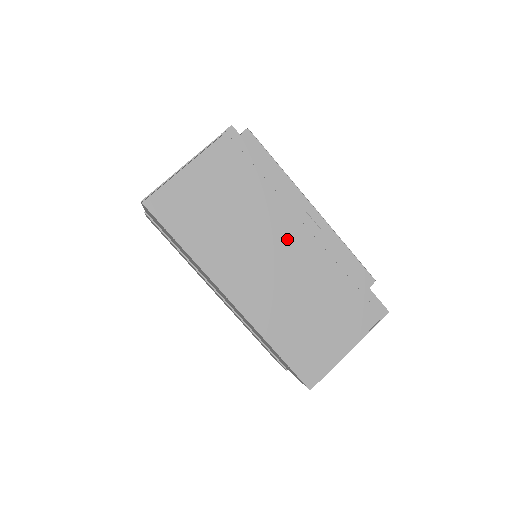
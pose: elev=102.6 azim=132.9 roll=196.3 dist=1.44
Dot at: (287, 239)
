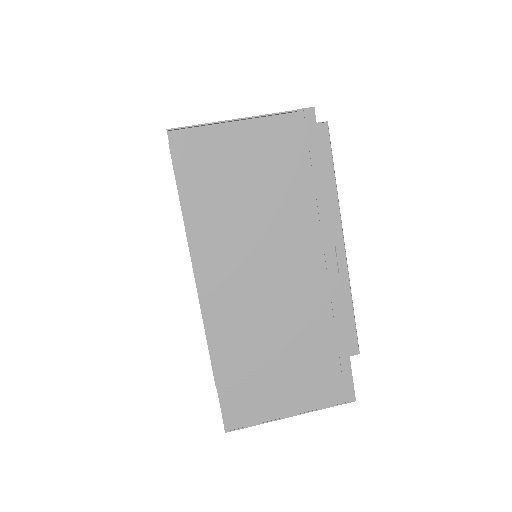
Dot at: (298, 263)
